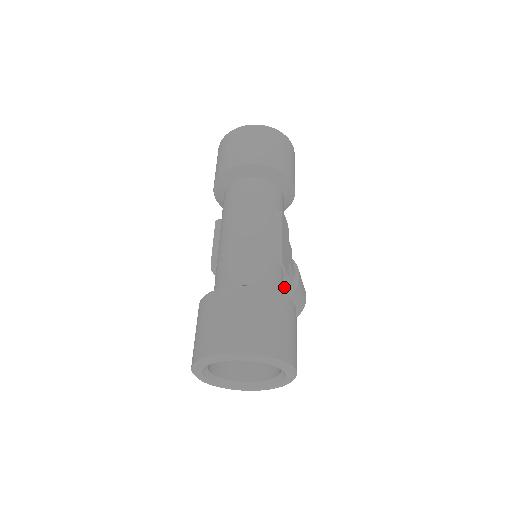
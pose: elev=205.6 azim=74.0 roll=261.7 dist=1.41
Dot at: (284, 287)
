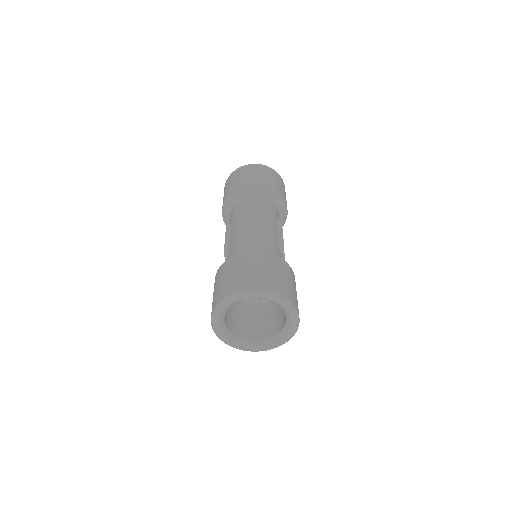
Dot at: occluded
